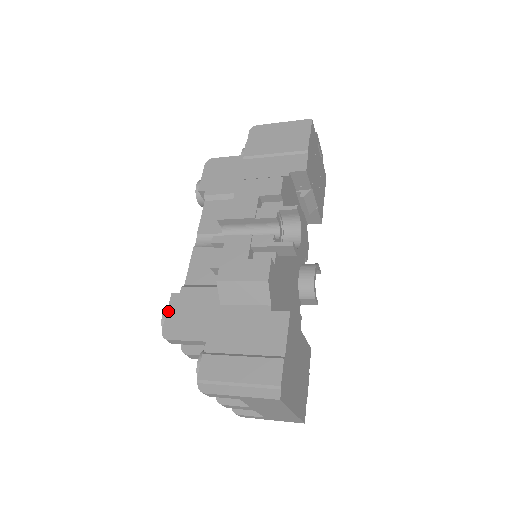
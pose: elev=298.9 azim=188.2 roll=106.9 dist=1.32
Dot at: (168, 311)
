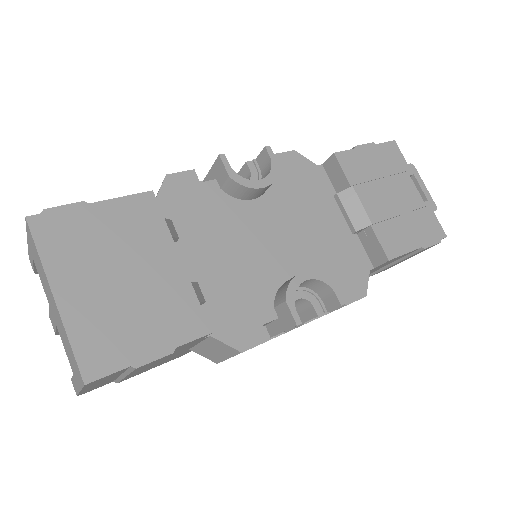
Dot at: occluded
